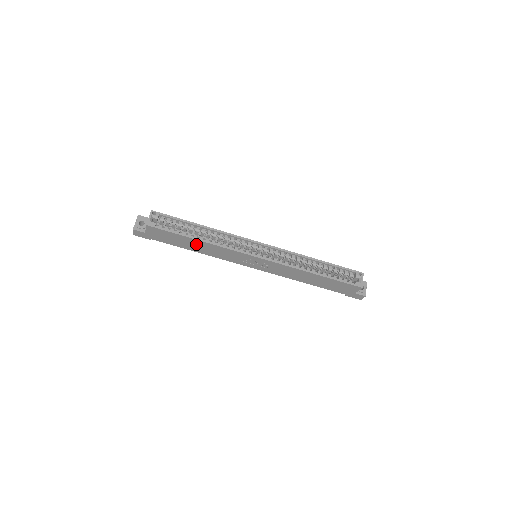
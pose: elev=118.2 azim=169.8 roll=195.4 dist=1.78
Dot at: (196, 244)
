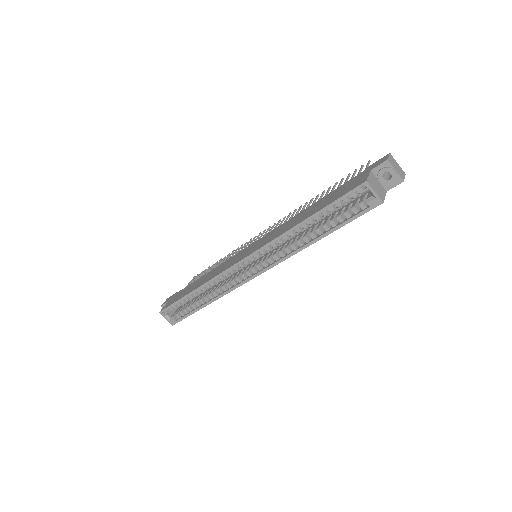
Dot at: occluded
